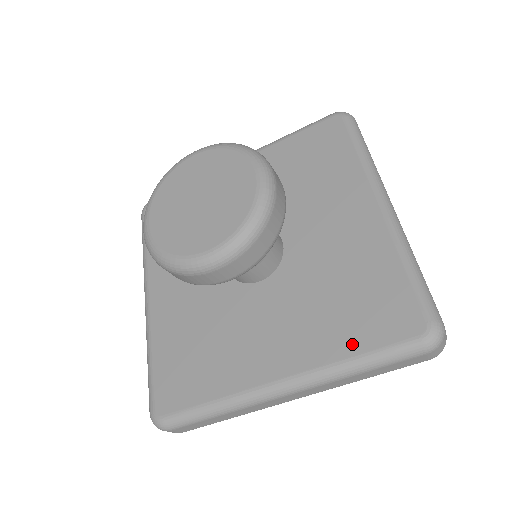
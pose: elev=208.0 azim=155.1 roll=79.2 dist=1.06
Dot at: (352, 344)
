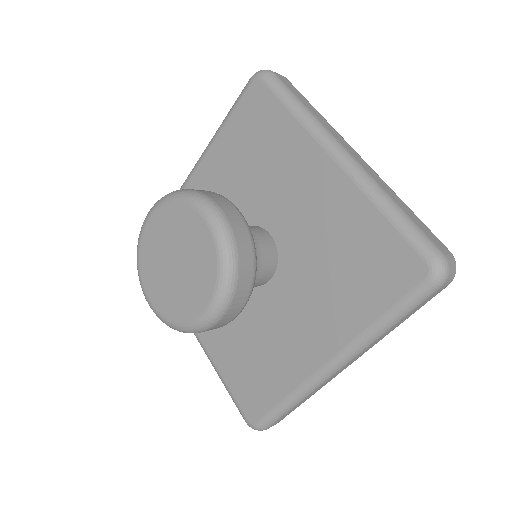
Dot at: (227, 372)
